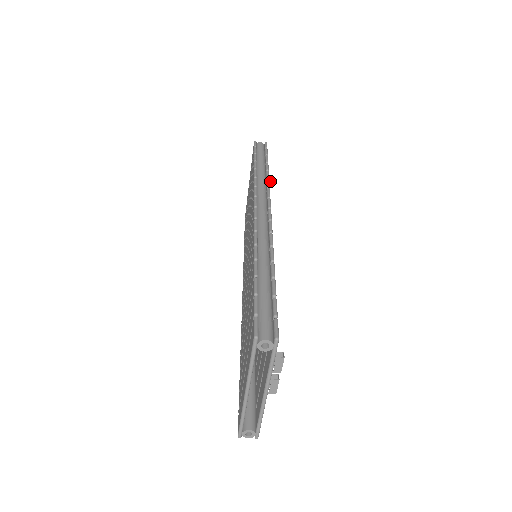
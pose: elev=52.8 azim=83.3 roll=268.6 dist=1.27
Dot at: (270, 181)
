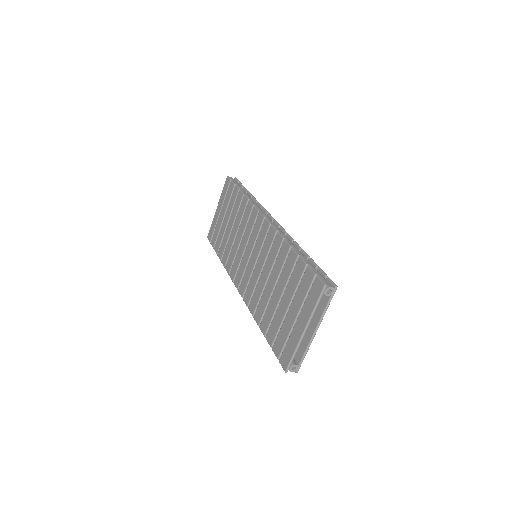
Dot at: occluded
